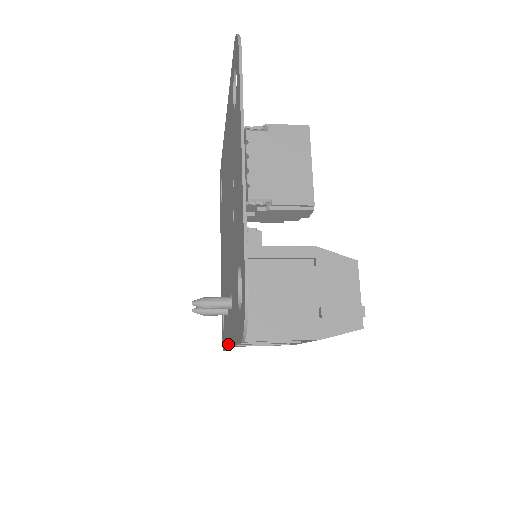
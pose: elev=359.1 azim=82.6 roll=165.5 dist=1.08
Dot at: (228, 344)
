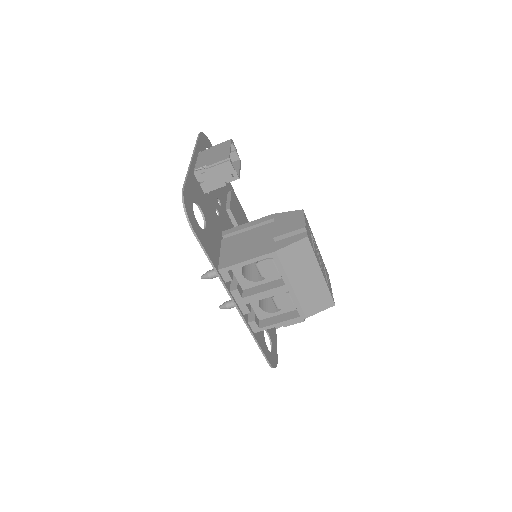
Dot at: (242, 316)
